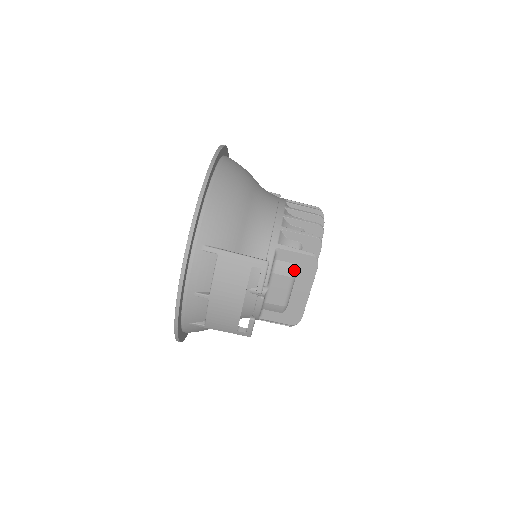
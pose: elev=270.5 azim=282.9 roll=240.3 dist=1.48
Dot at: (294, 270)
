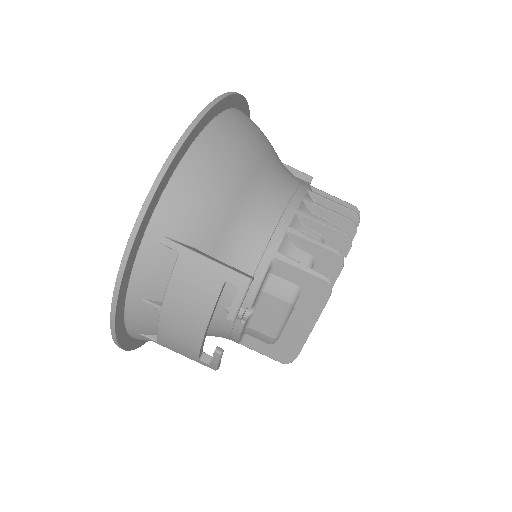
Dot at: (294, 294)
